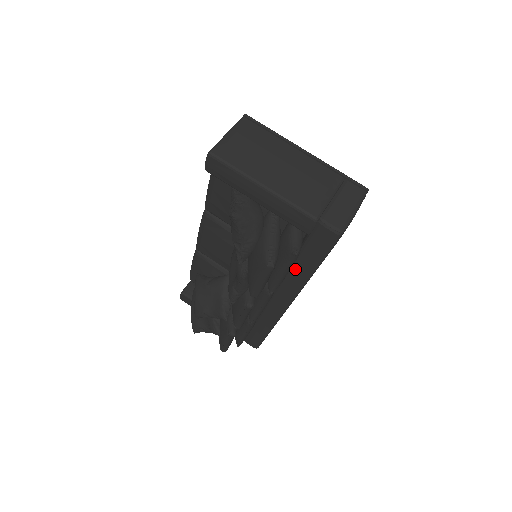
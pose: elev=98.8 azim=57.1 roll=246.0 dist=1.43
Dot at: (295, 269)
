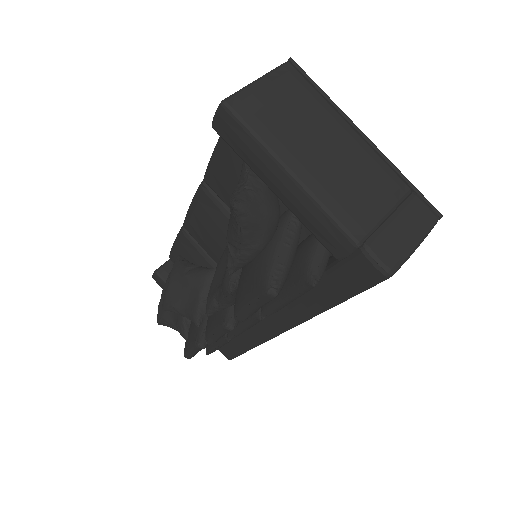
Dot at: (304, 296)
